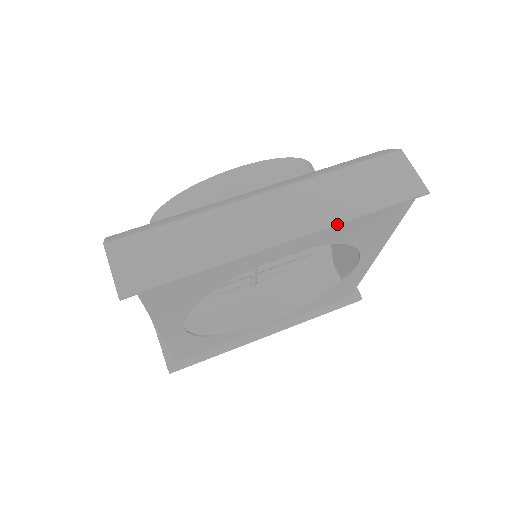
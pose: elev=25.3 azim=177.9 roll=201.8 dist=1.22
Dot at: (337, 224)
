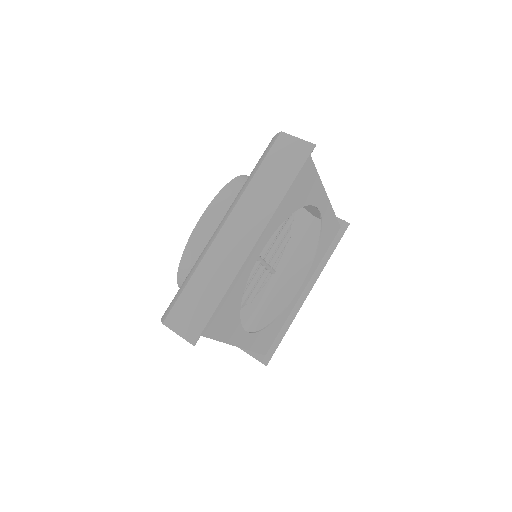
Dot at: (276, 208)
